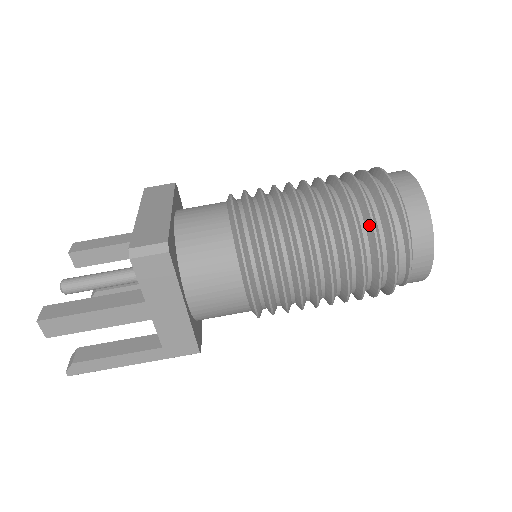
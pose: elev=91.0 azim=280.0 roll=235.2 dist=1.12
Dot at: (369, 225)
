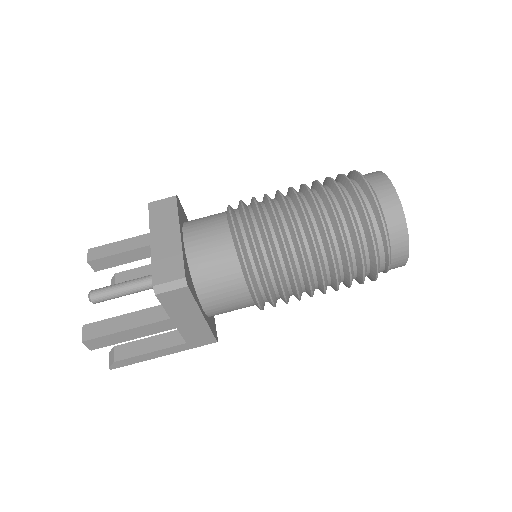
Dot at: (354, 239)
